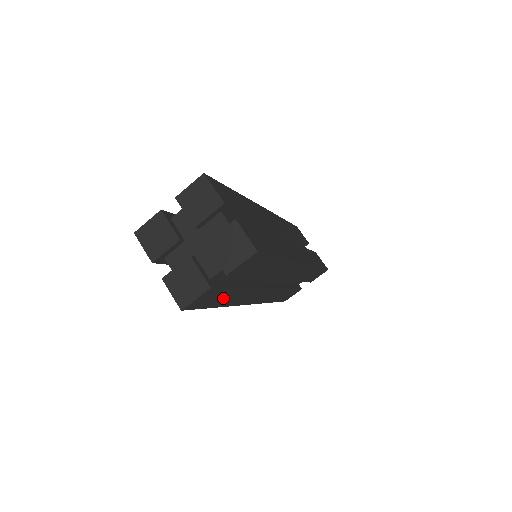
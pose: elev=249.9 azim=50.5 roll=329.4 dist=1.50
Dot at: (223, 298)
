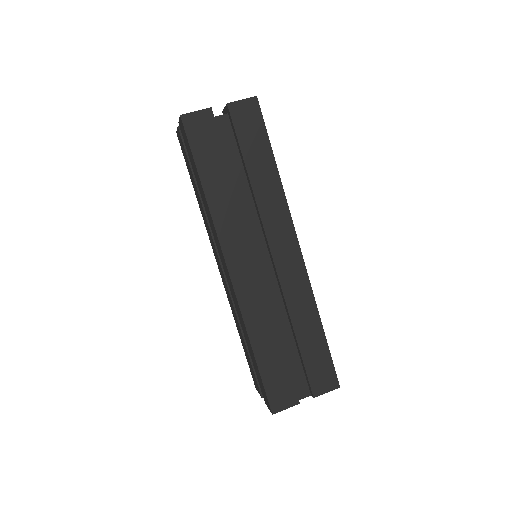
Dot at: (212, 168)
